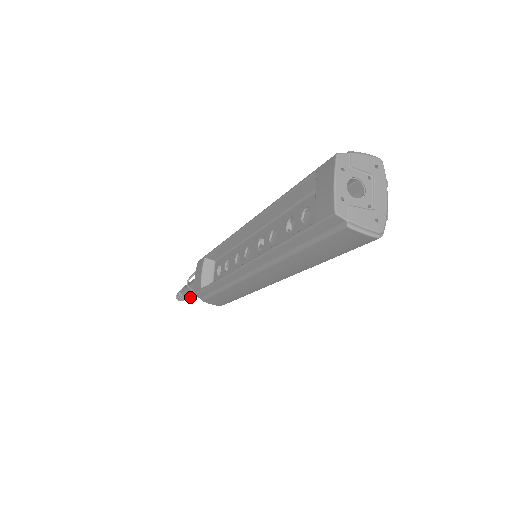
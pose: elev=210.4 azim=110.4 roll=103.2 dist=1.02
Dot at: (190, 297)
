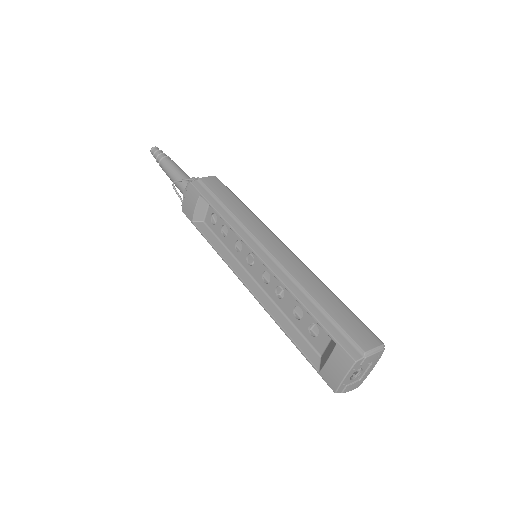
Dot at: occluded
